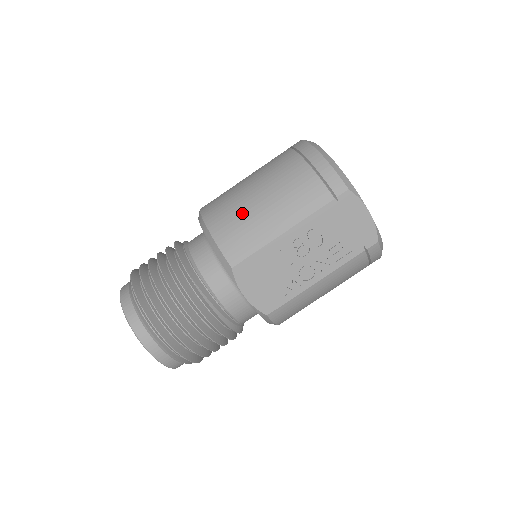
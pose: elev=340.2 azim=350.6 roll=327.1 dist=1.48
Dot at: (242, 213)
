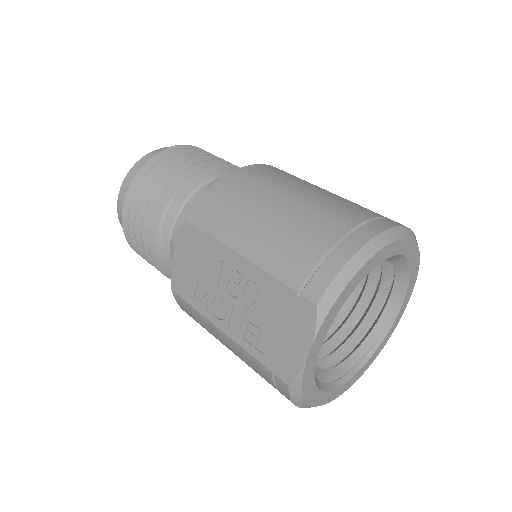
Dot at: (250, 197)
